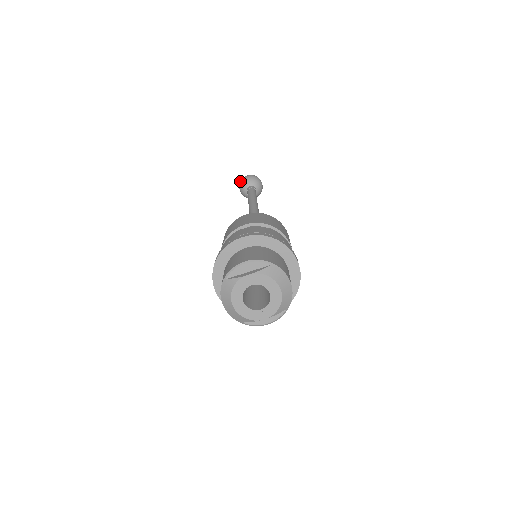
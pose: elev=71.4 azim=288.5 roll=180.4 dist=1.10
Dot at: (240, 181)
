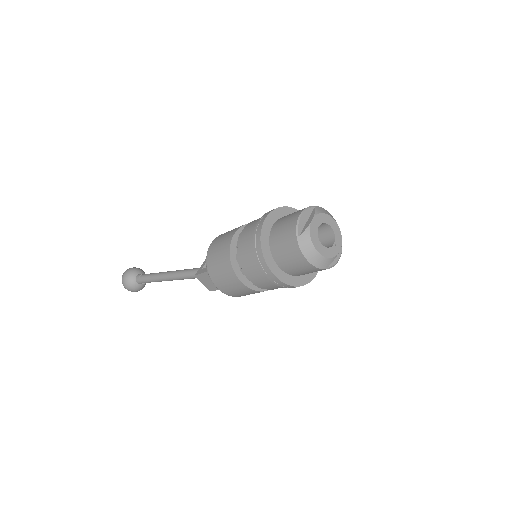
Dot at: (122, 281)
